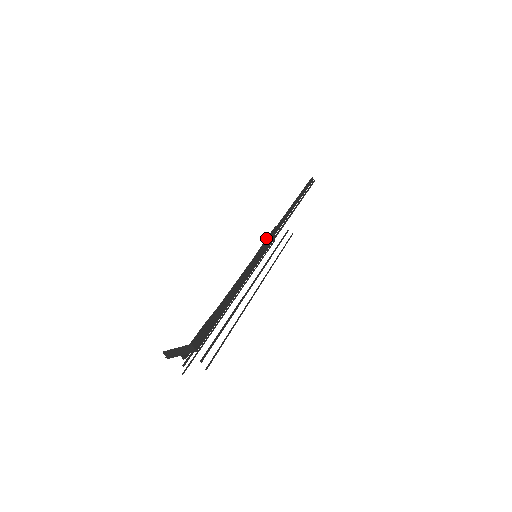
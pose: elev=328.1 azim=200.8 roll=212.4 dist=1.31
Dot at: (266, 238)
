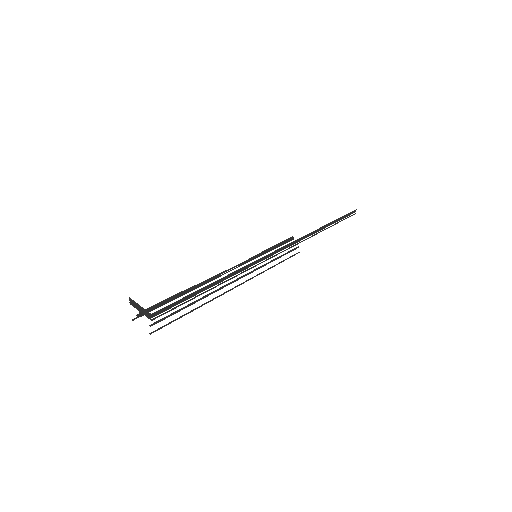
Dot at: (276, 244)
